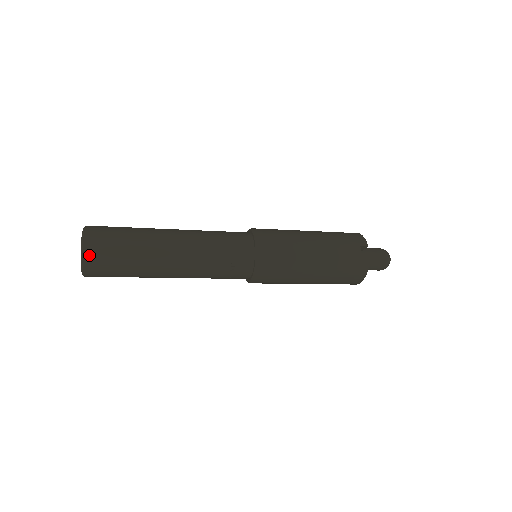
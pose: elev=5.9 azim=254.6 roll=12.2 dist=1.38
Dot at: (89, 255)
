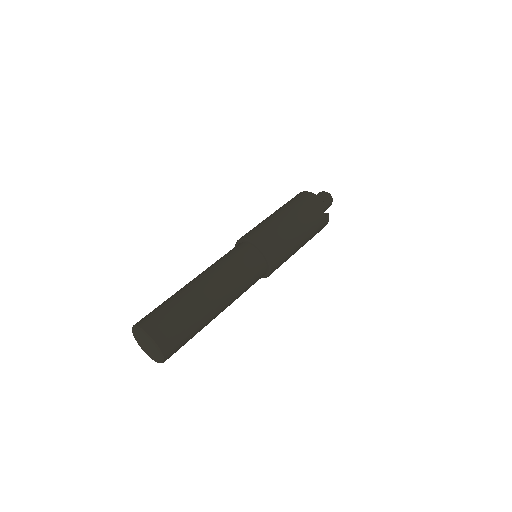
Dot at: (168, 354)
